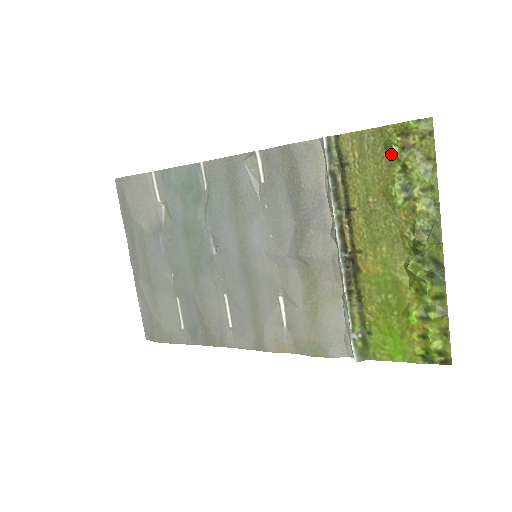
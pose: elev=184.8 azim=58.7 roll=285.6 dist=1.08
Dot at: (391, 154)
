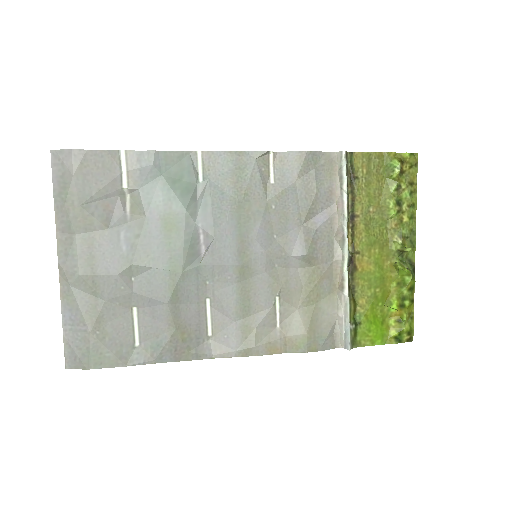
Dot at: (392, 175)
